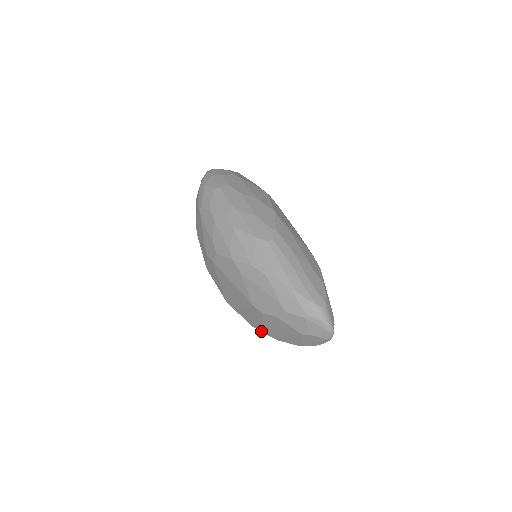
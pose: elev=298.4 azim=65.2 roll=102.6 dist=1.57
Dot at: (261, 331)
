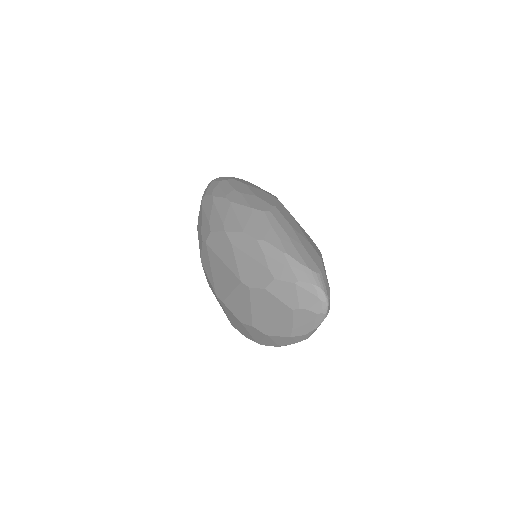
Dot at: (249, 325)
